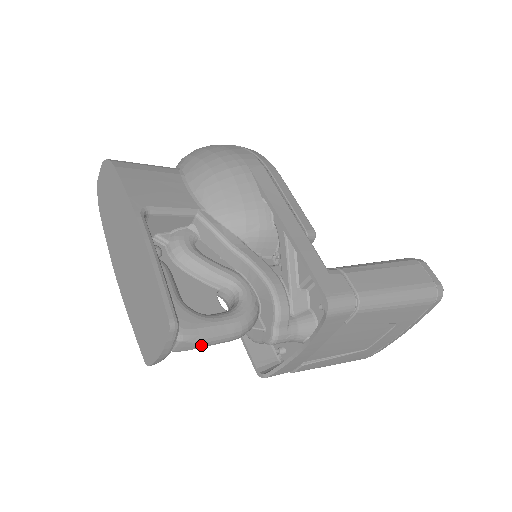
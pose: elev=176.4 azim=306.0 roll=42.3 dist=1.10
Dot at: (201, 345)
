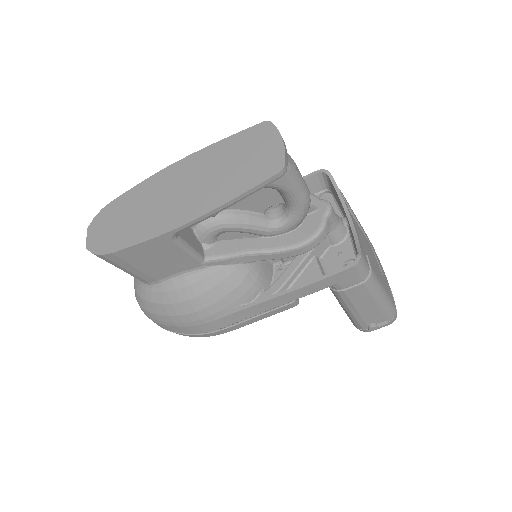
Dot at: (296, 166)
